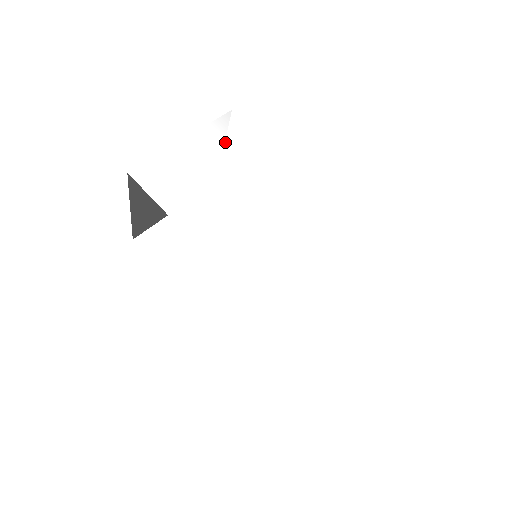
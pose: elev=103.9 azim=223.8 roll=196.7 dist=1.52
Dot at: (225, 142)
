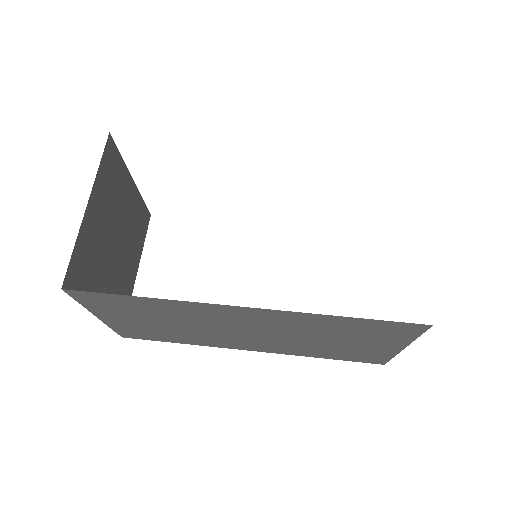
Dot at: occluded
